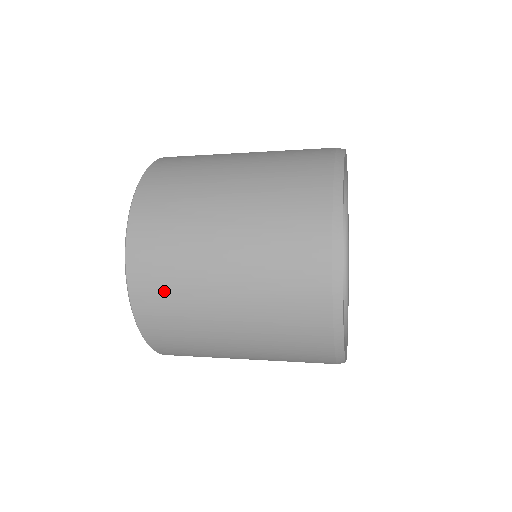
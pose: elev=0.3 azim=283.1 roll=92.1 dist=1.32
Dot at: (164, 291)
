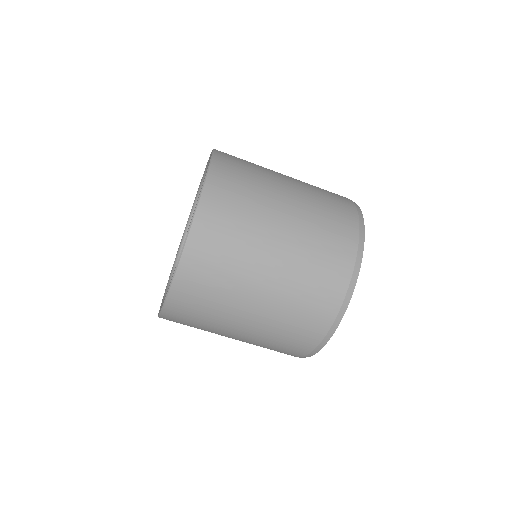
Dot at: (240, 177)
